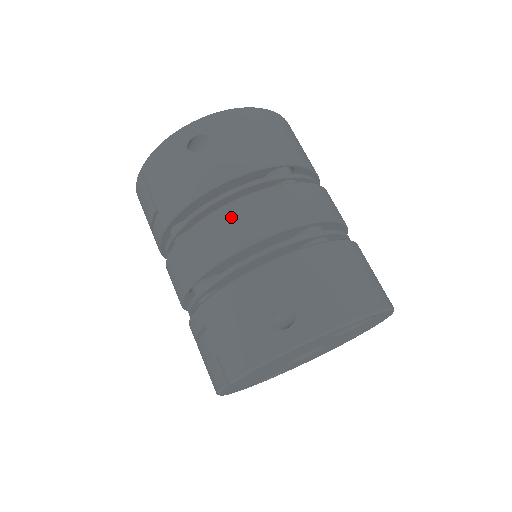
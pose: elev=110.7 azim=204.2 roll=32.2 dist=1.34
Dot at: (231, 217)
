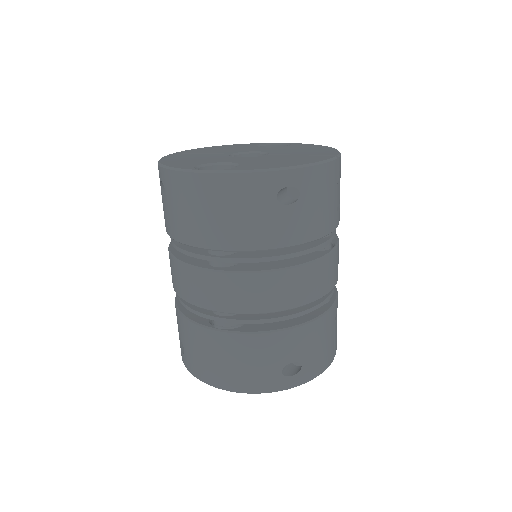
Dot at: (171, 265)
